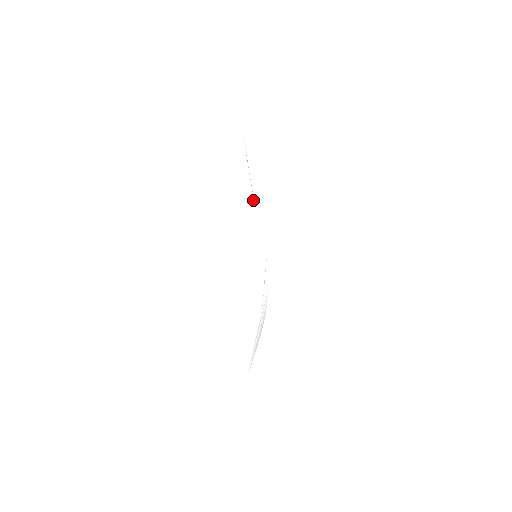
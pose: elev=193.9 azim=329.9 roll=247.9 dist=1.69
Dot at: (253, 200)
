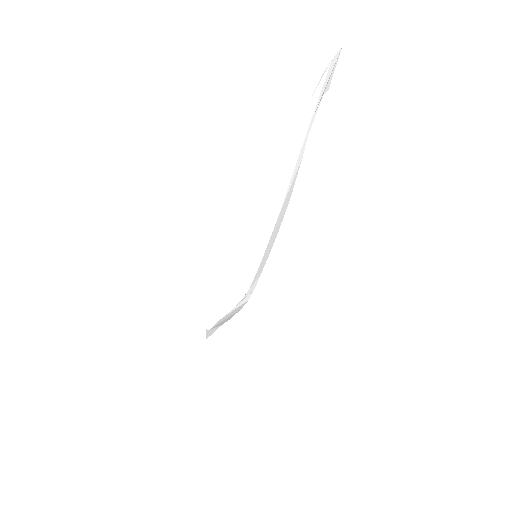
Dot at: (288, 188)
